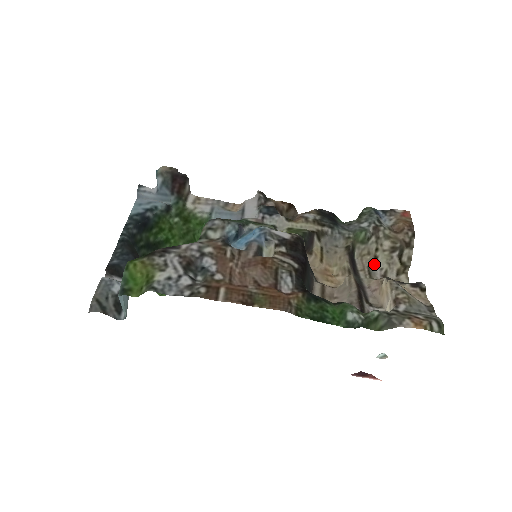
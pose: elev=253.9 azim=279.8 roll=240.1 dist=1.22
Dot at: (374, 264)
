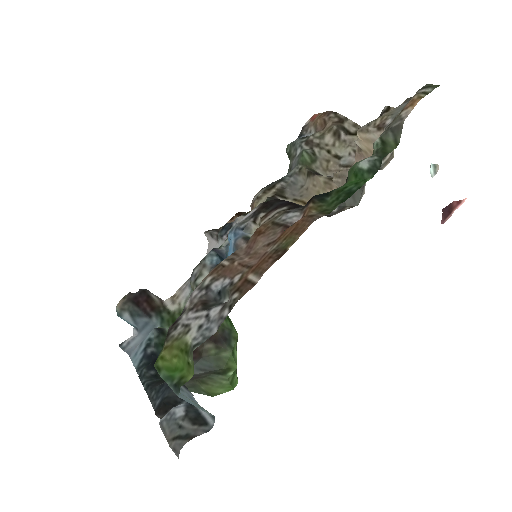
Dot at: (341, 160)
